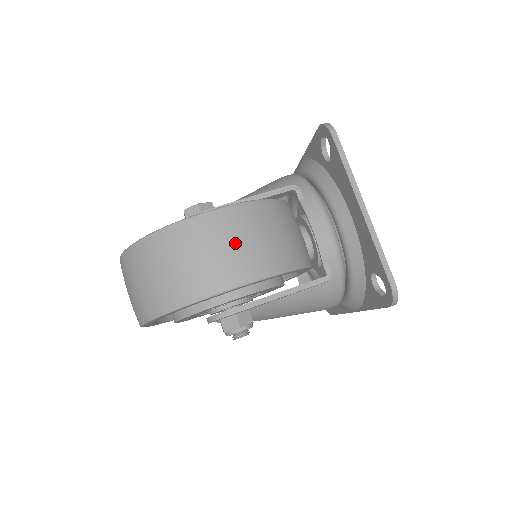
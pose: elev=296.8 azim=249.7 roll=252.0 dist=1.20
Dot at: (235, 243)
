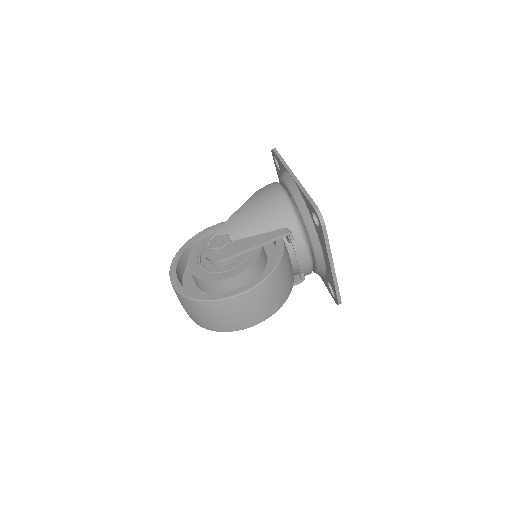
Dot at: (255, 308)
